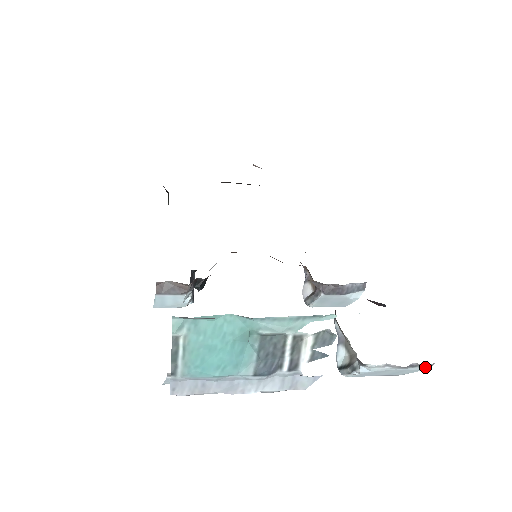
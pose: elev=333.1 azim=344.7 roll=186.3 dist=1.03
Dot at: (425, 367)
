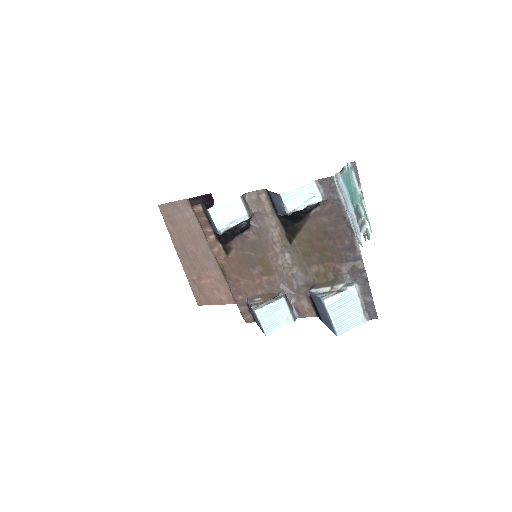
Dot at: (365, 320)
